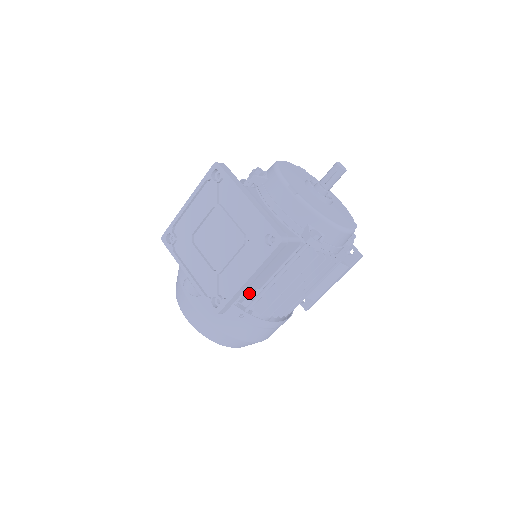
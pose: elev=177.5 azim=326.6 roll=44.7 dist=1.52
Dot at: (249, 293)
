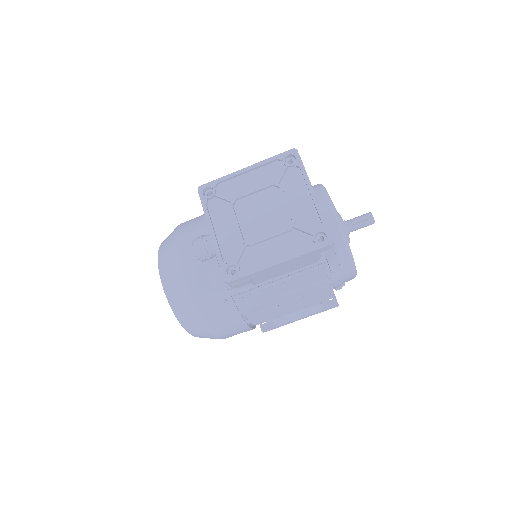
Dot at: (245, 283)
